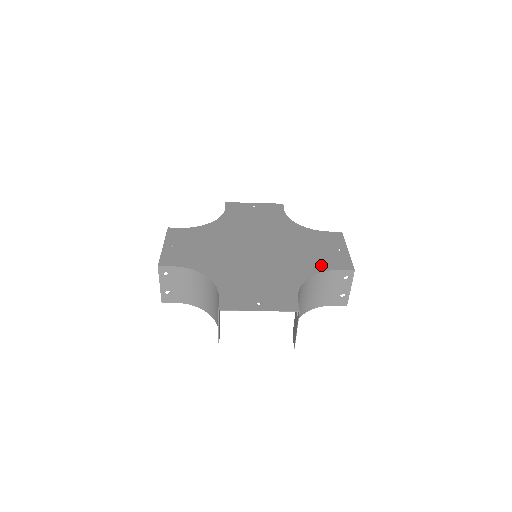
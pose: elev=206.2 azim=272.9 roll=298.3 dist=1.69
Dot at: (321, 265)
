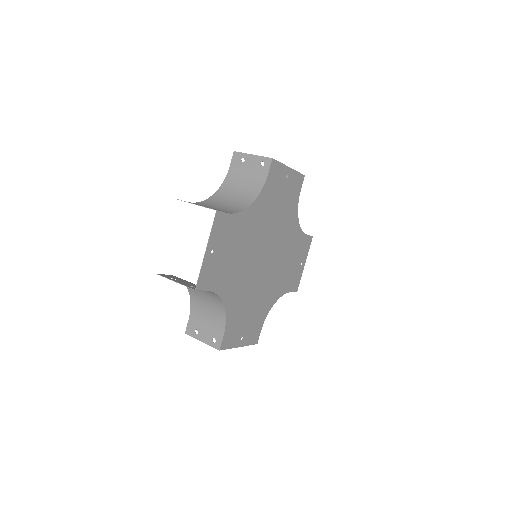
Dot at: (286, 286)
